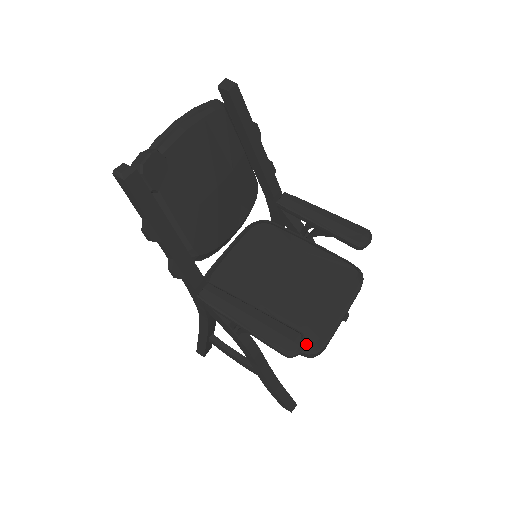
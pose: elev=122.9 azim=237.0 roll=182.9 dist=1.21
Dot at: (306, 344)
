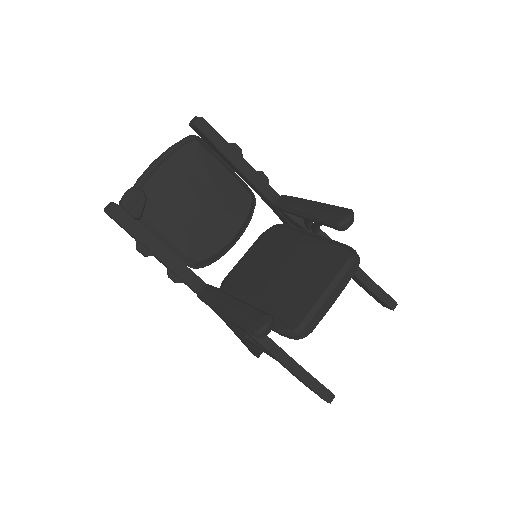
Dot at: (290, 327)
